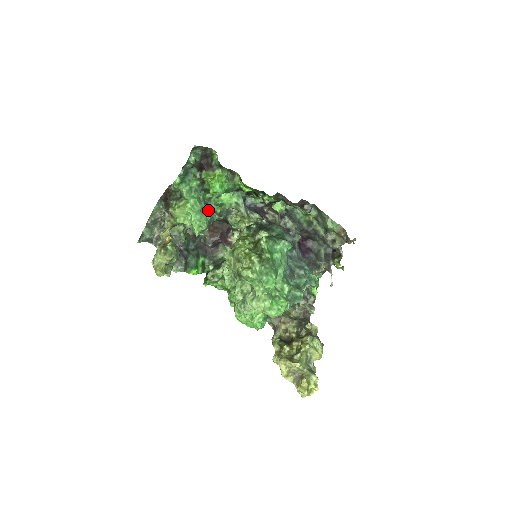
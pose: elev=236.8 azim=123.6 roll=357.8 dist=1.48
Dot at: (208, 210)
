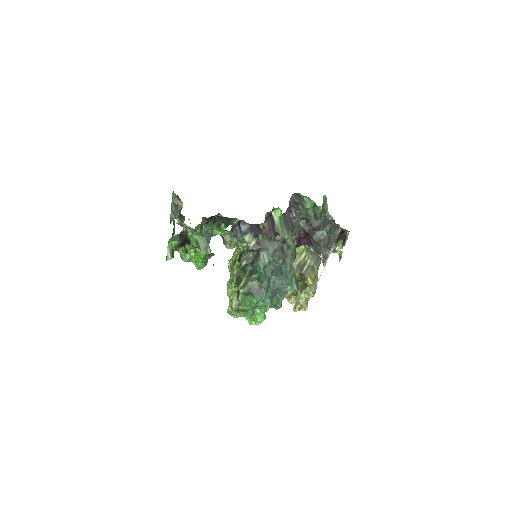
Dot at: (203, 254)
